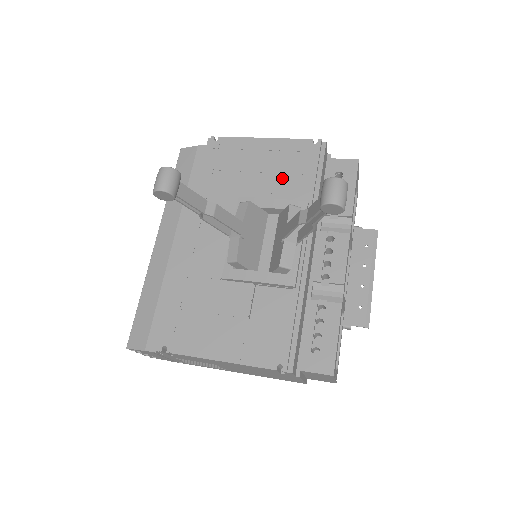
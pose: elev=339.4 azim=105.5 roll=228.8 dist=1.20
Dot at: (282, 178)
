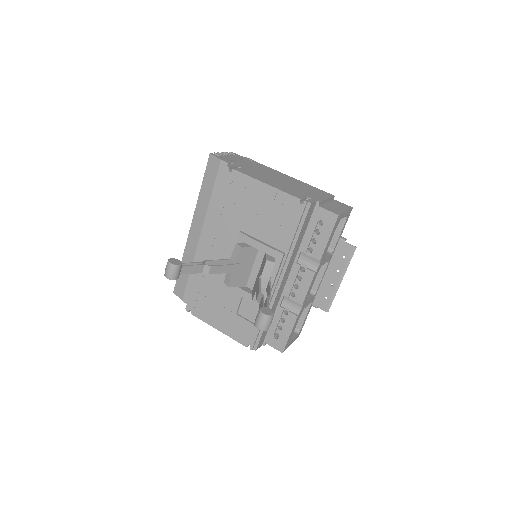
Dot at: (272, 225)
